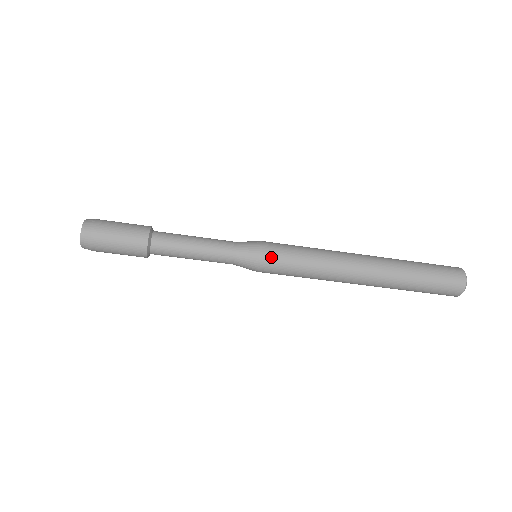
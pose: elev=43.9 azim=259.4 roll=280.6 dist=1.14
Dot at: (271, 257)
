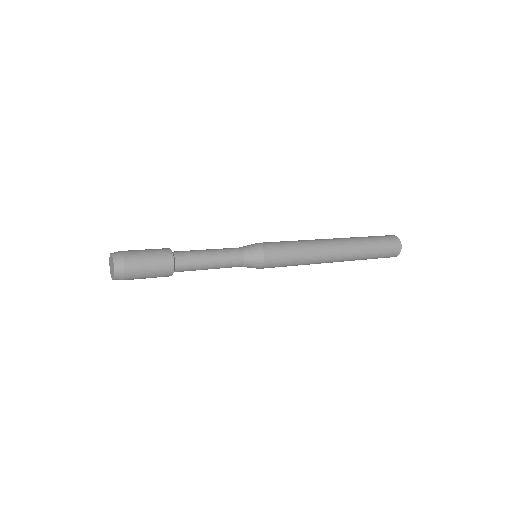
Dot at: (271, 254)
